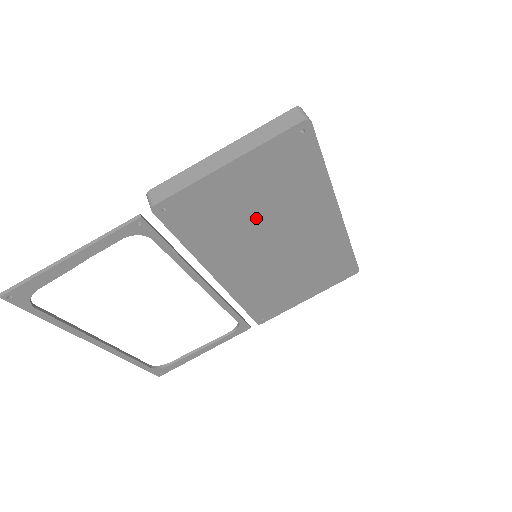
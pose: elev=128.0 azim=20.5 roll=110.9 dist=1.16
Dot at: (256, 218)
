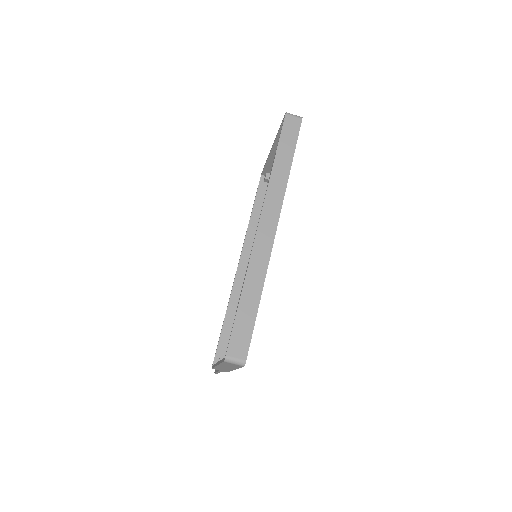
Dot at: occluded
